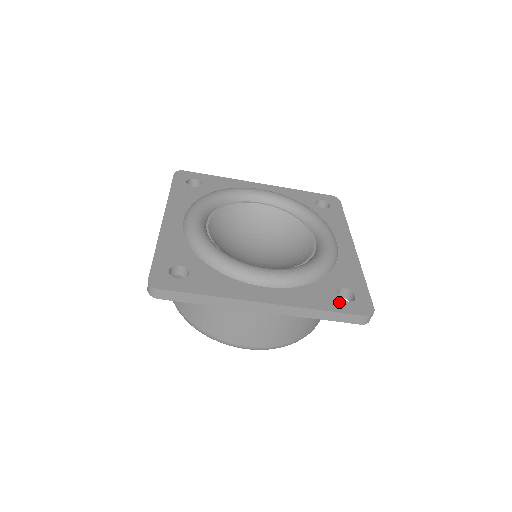
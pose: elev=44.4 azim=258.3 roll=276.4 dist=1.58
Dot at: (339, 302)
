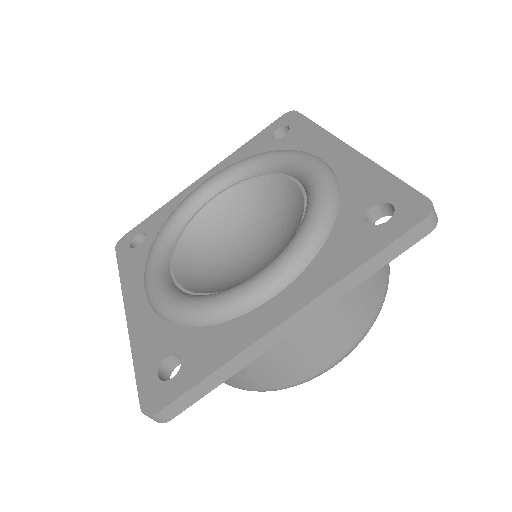
Dot at: (377, 232)
